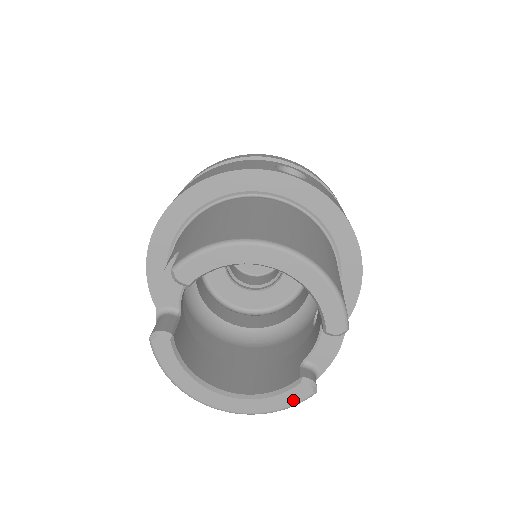
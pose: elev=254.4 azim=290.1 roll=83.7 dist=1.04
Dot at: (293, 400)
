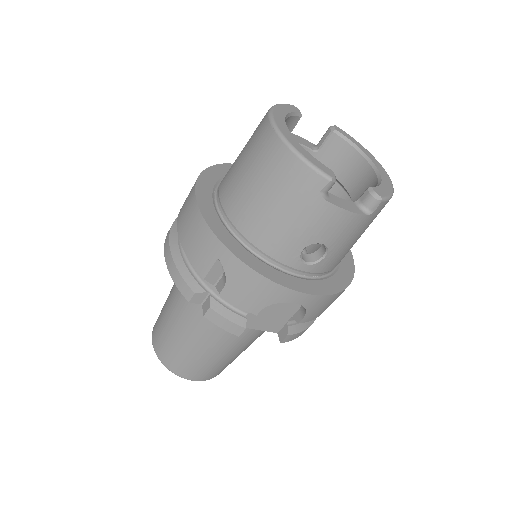
Dot at: (317, 165)
